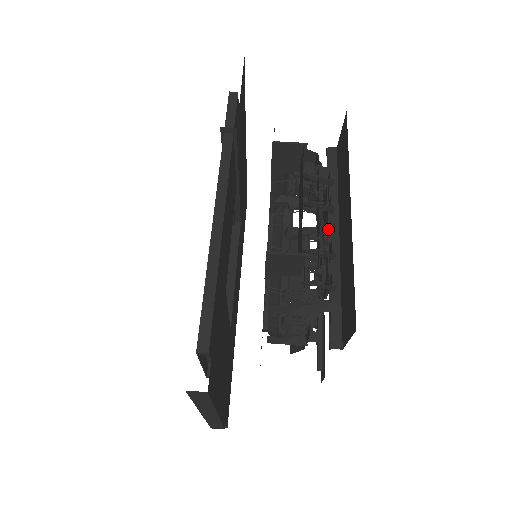
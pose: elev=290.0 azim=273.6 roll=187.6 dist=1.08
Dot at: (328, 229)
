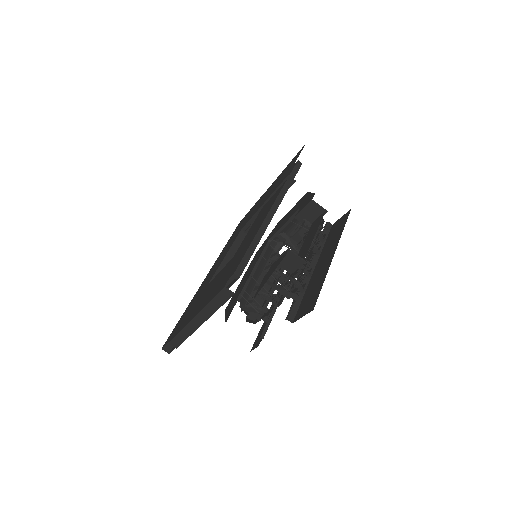
Dot at: (310, 262)
